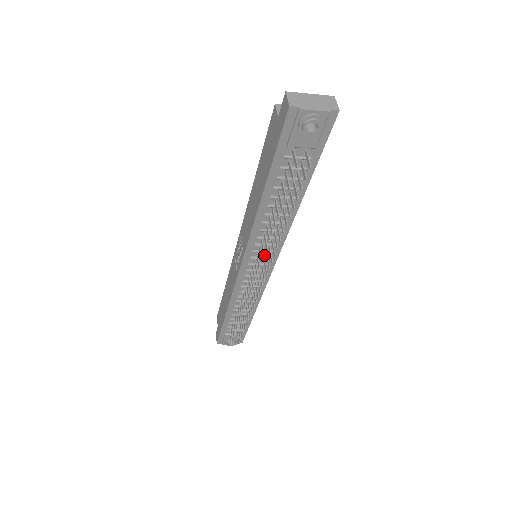
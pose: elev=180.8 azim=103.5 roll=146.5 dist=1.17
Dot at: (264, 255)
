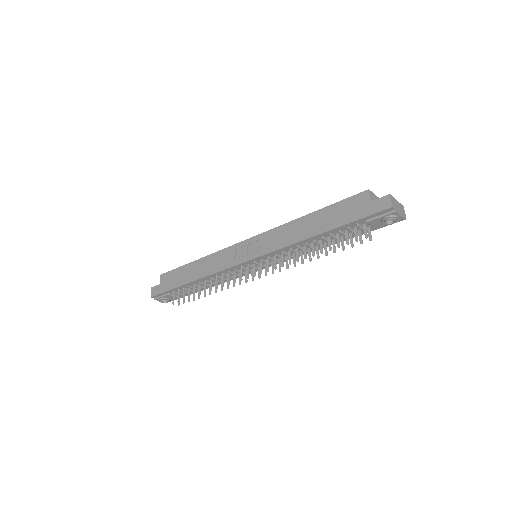
Dot at: (283, 266)
